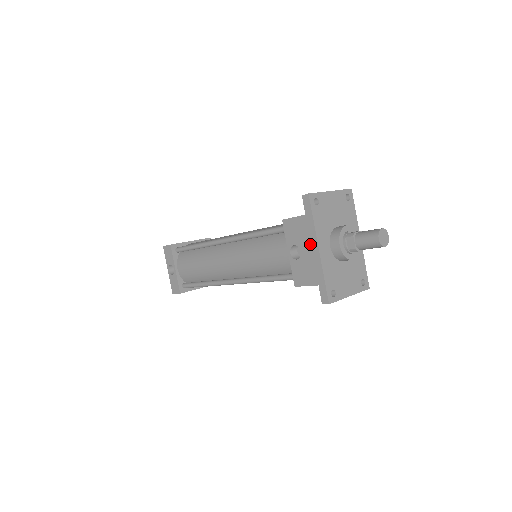
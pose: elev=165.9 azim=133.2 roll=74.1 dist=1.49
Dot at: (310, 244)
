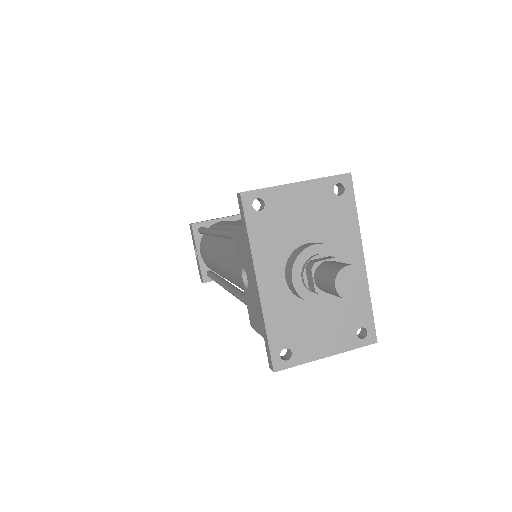
Dot at: (251, 273)
